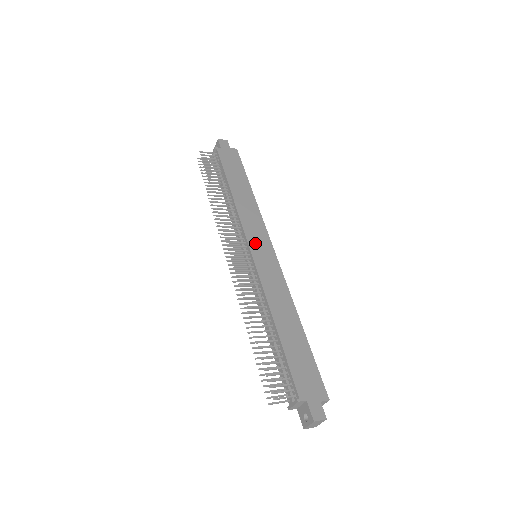
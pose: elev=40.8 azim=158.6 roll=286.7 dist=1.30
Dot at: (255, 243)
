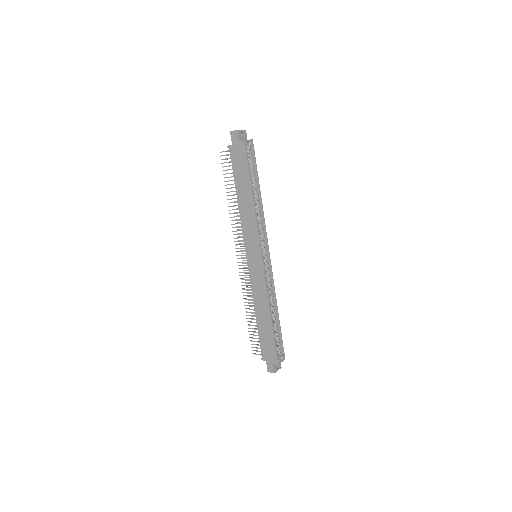
Dot at: (250, 251)
